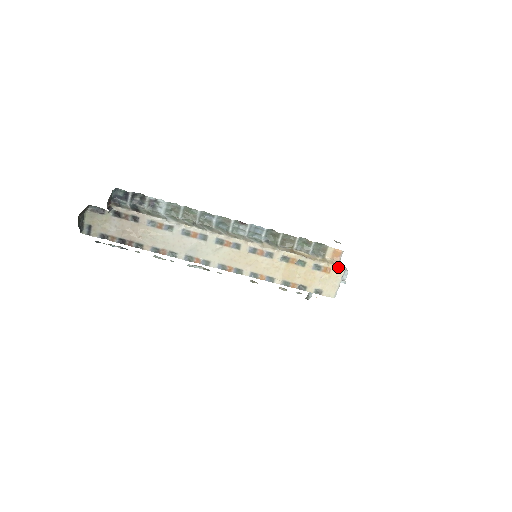
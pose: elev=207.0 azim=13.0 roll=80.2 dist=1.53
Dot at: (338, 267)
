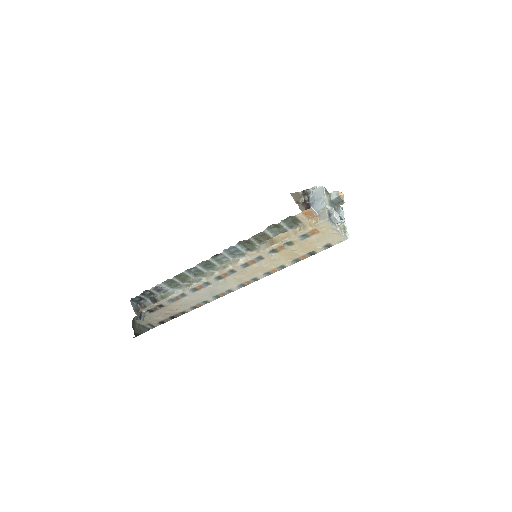
Dot at: (320, 224)
